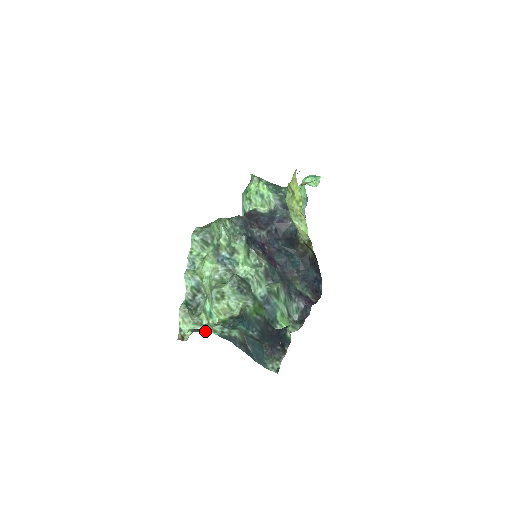
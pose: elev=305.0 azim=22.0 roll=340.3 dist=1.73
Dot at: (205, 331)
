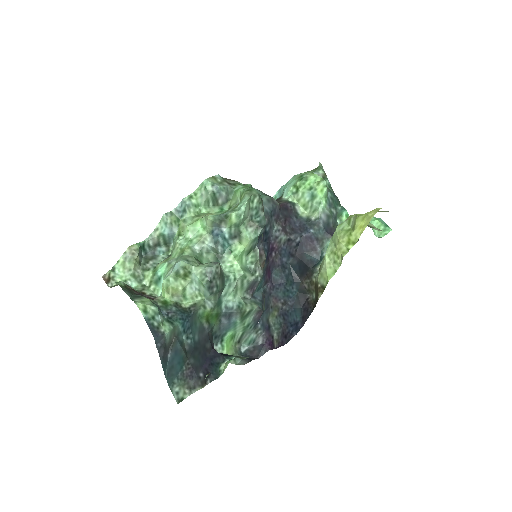
Dot at: (135, 302)
